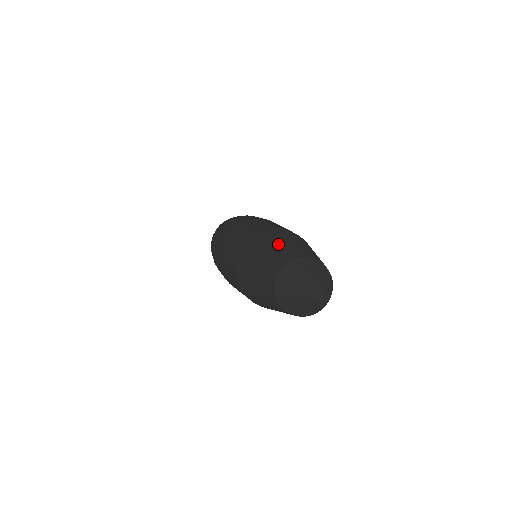
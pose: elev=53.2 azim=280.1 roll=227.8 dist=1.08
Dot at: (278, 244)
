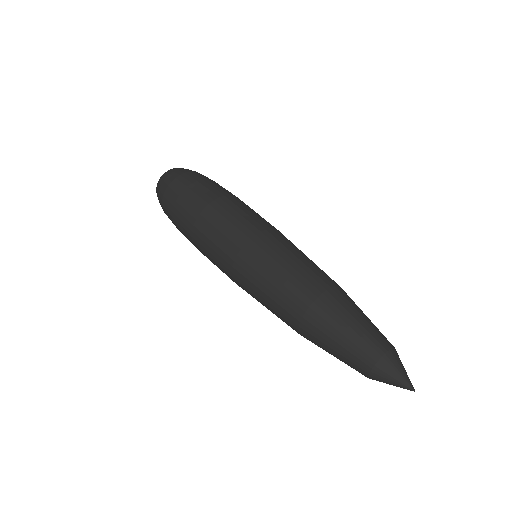
Dot at: (362, 319)
